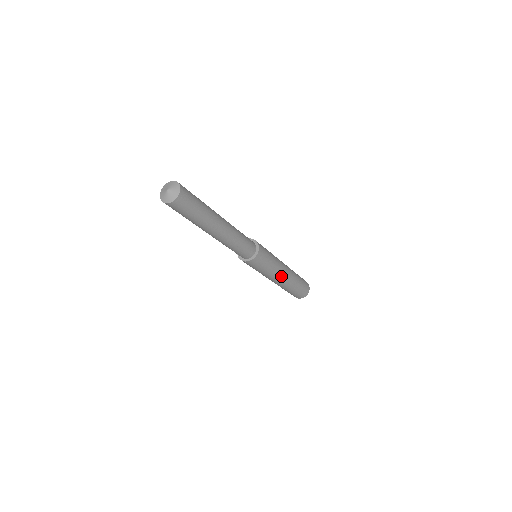
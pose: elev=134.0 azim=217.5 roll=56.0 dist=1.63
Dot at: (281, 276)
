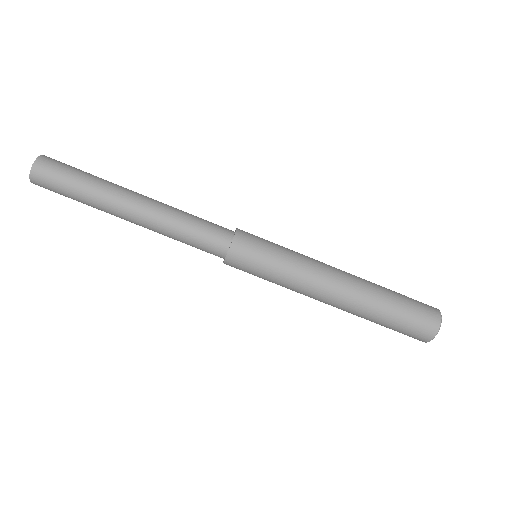
Dot at: (324, 286)
